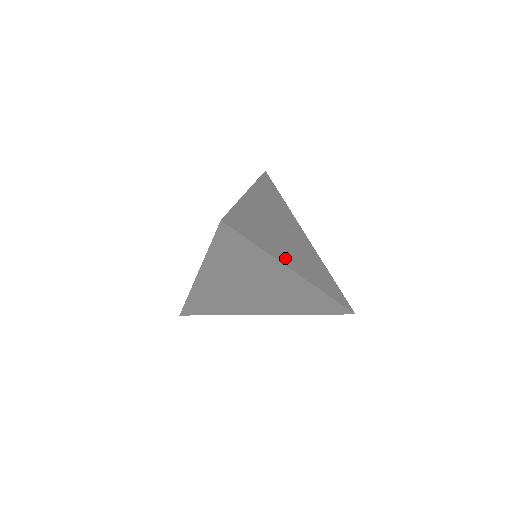
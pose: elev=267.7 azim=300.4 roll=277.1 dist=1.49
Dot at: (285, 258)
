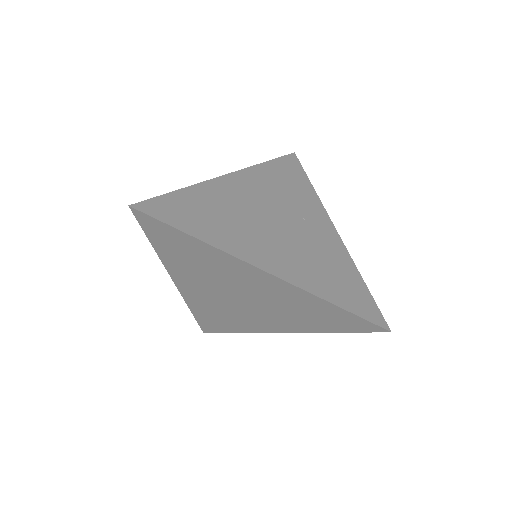
Dot at: (251, 252)
